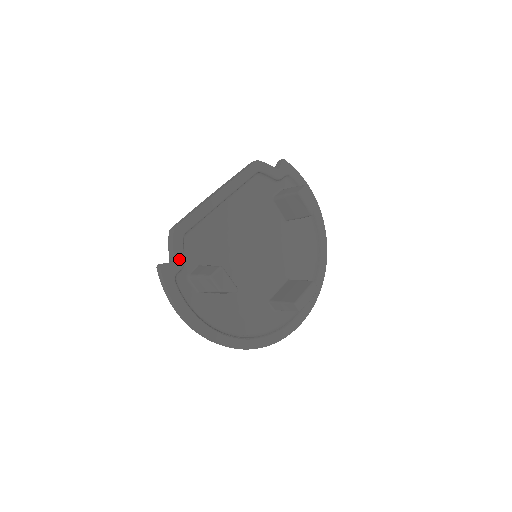
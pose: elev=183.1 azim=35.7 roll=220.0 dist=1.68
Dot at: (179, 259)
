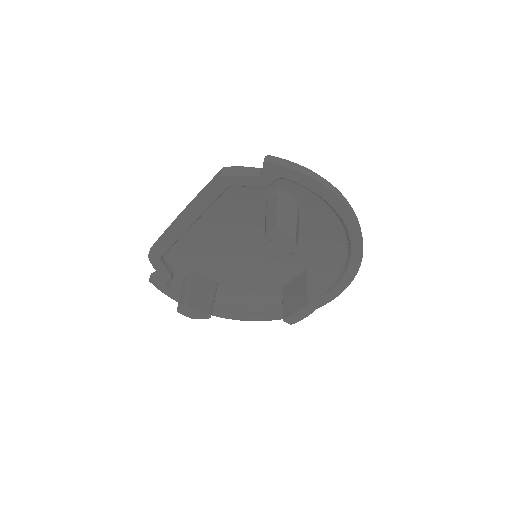
Dot at: (164, 275)
